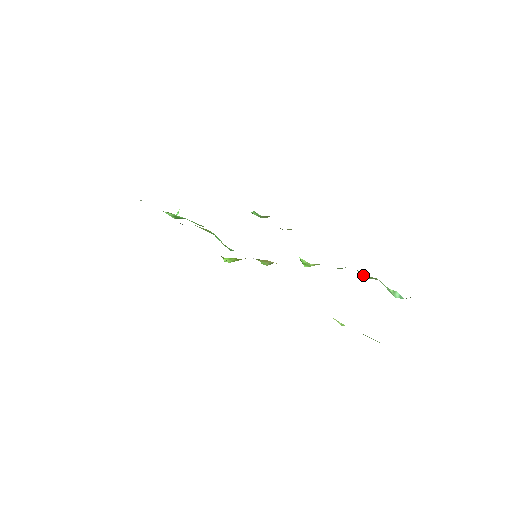
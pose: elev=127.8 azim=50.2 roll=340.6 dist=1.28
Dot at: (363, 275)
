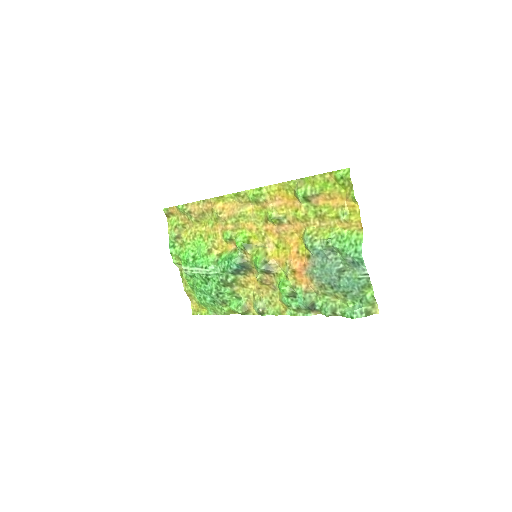
Dot at: (328, 301)
